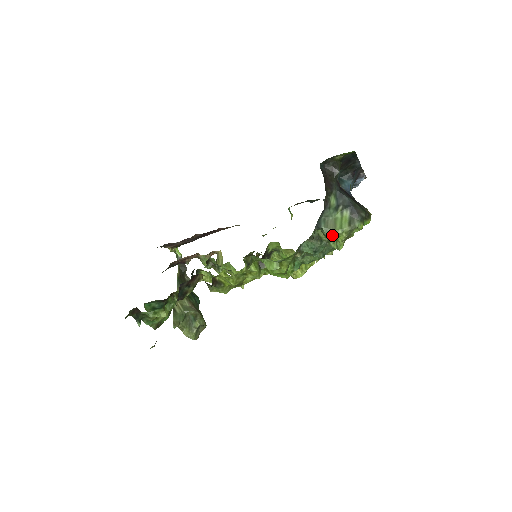
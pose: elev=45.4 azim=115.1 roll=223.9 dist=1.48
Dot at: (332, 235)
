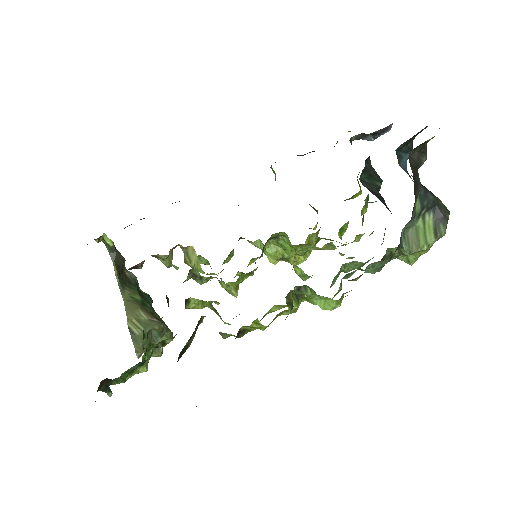
Dot at: (413, 253)
